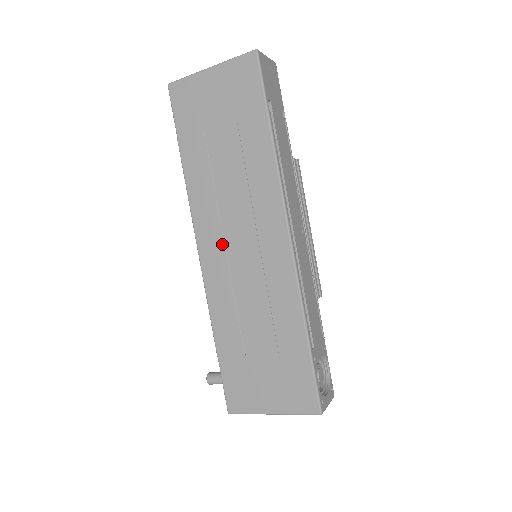
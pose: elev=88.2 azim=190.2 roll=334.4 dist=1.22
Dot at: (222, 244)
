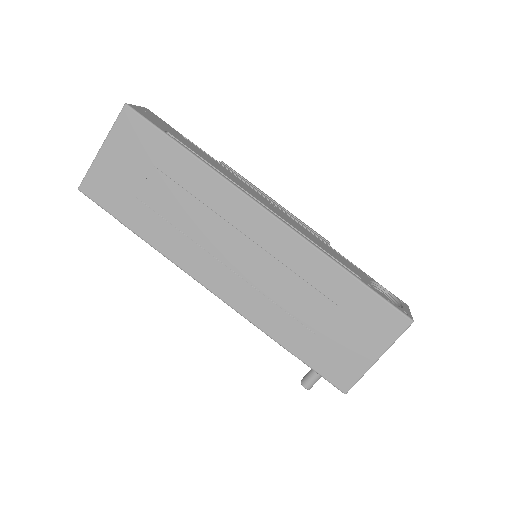
Dot at: (224, 267)
